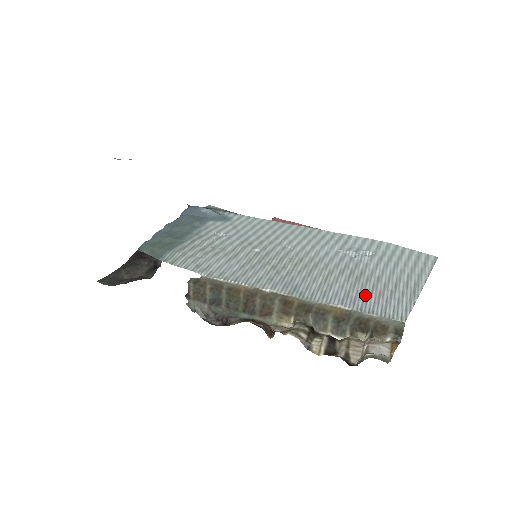
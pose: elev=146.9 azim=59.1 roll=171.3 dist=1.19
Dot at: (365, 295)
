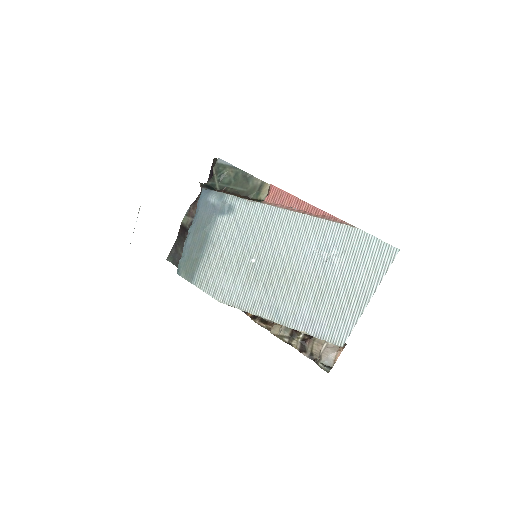
Dot at: (323, 317)
